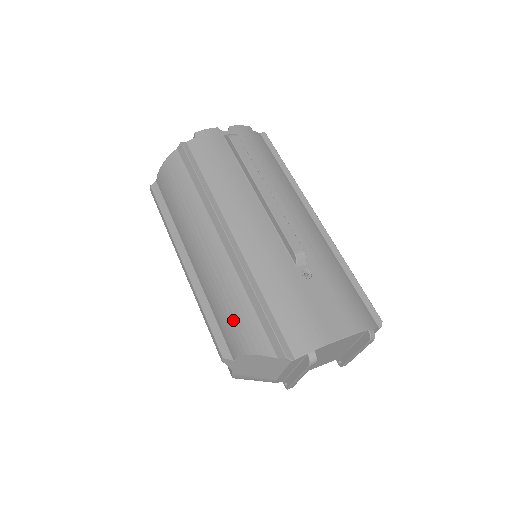
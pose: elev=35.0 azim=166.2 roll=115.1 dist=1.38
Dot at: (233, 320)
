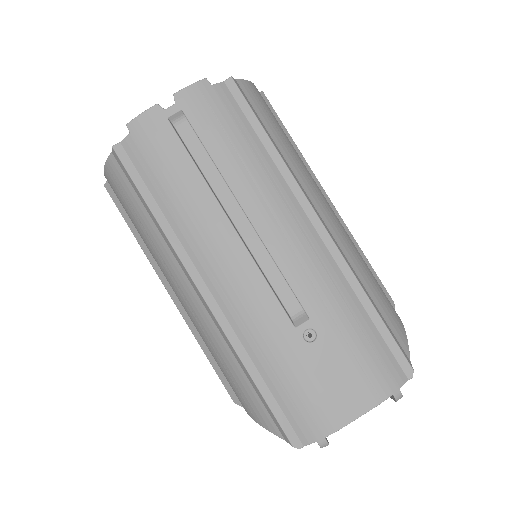
Dot at: (233, 384)
